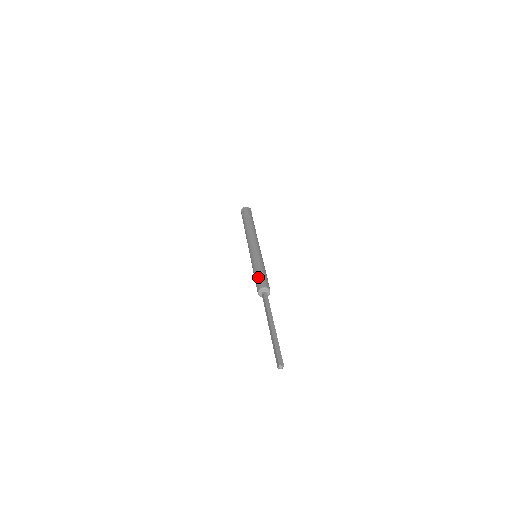
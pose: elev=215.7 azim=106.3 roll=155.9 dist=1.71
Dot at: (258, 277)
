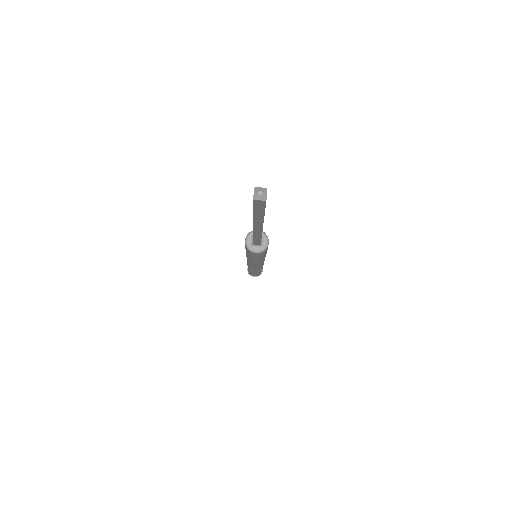
Dot at: occluded
